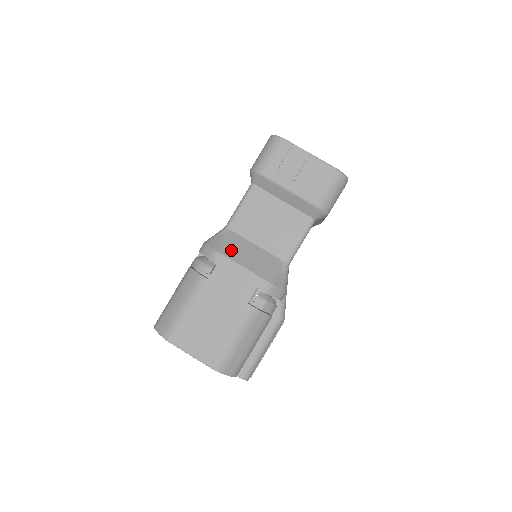
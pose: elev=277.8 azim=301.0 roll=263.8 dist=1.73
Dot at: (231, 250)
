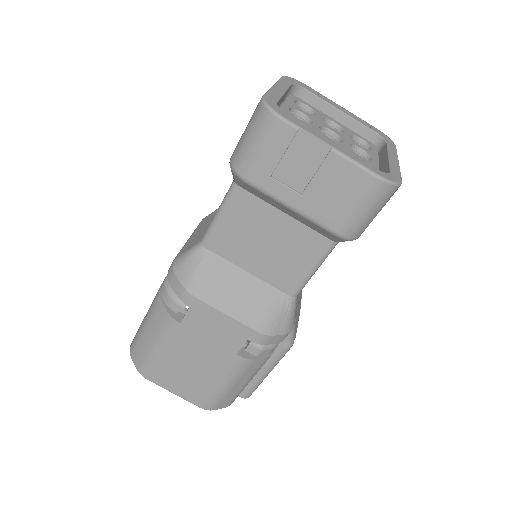
Dot at: (208, 287)
